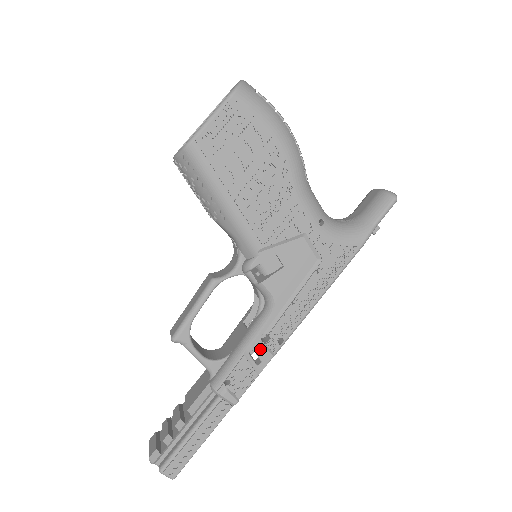
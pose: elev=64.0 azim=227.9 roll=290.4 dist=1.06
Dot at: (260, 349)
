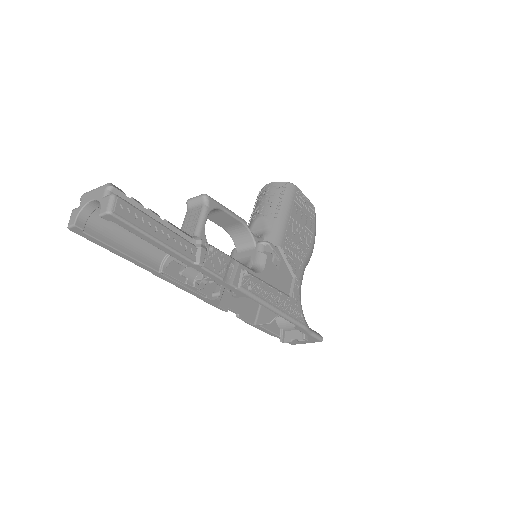
Dot at: (237, 272)
